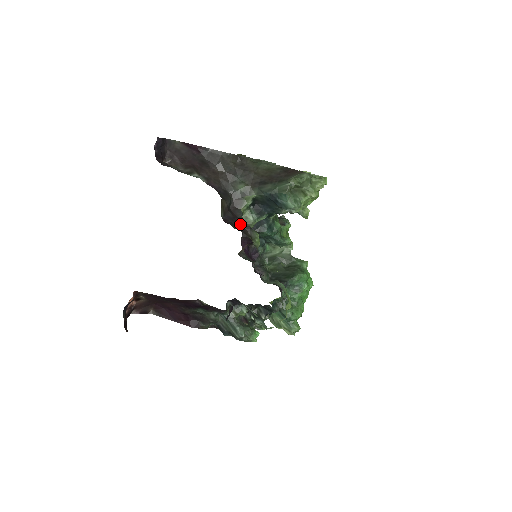
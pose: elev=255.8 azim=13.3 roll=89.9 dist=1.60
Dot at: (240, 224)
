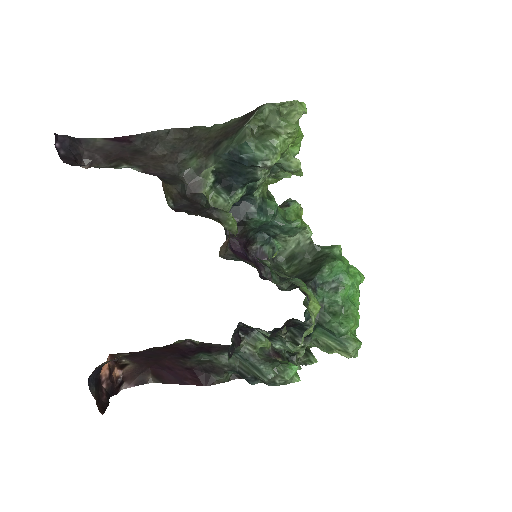
Dot at: (201, 209)
